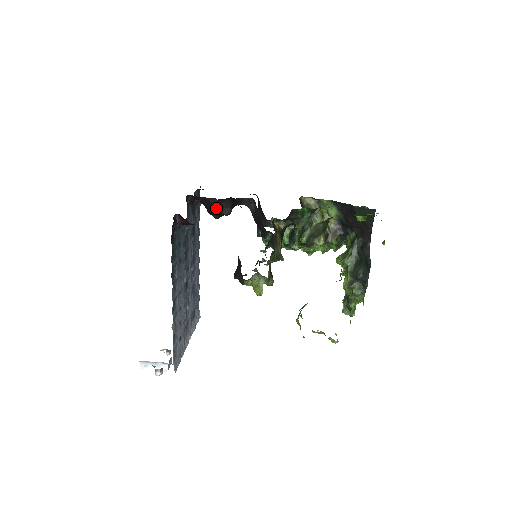
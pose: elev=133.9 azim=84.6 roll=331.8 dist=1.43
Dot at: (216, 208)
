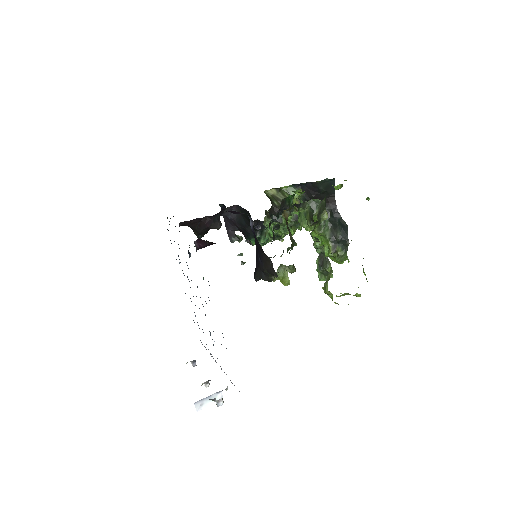
Dot at: (208, 225)
